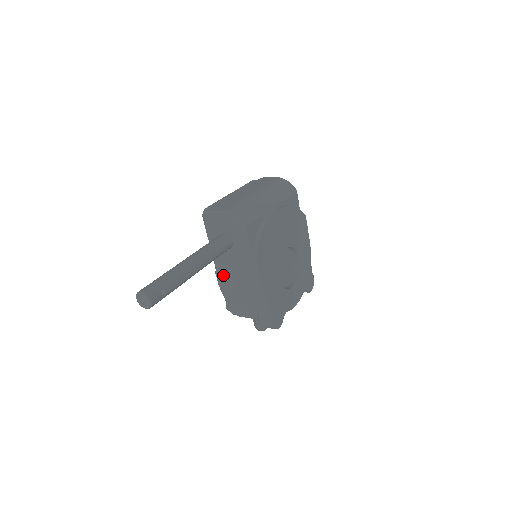
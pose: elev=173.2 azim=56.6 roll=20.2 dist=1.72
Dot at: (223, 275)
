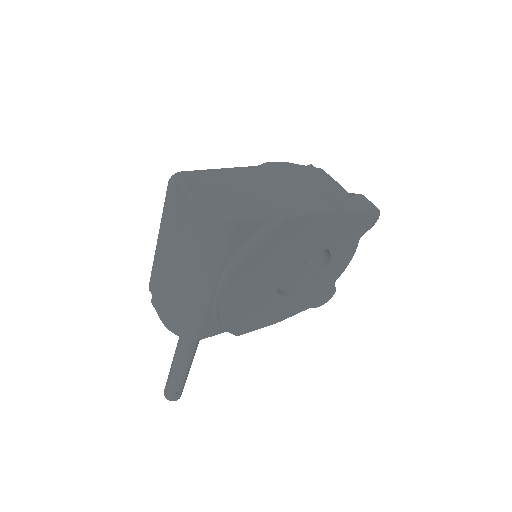
Dot at: occluded
